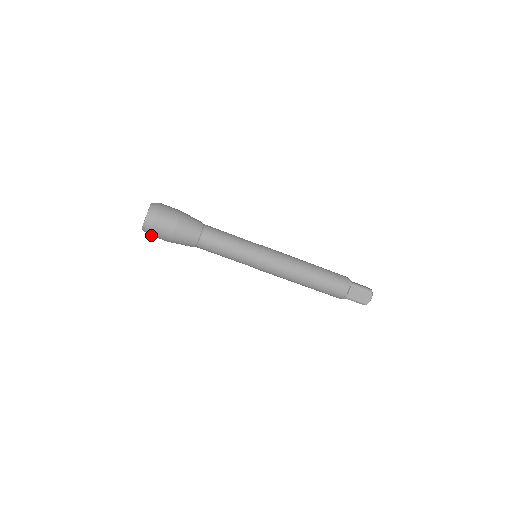
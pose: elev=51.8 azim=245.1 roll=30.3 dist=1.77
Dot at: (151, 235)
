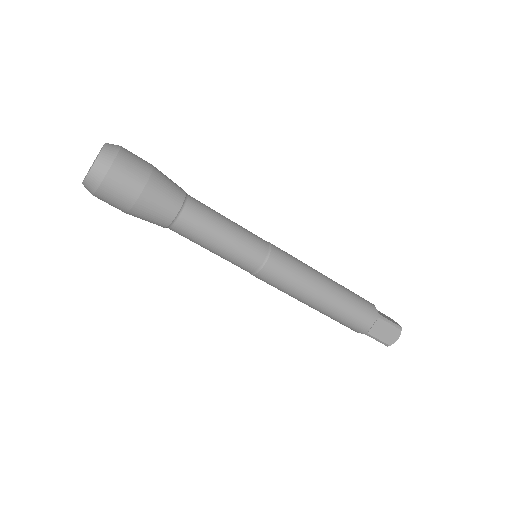
Dot at: (97, 197)
